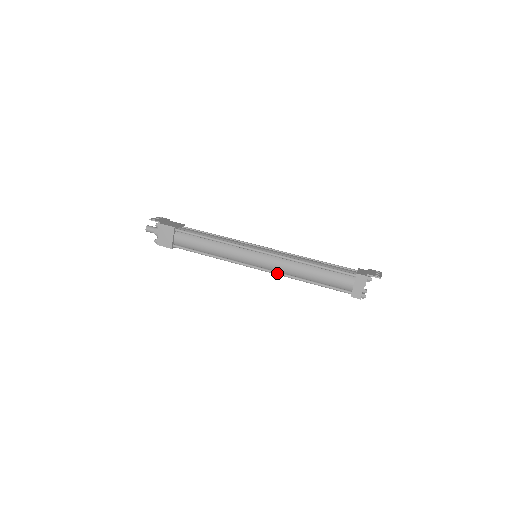
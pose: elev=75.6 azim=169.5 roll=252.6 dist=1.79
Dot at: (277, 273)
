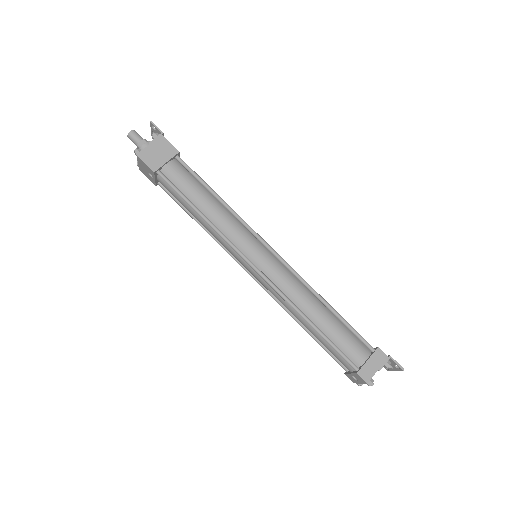
Dot at: (278, 289)
